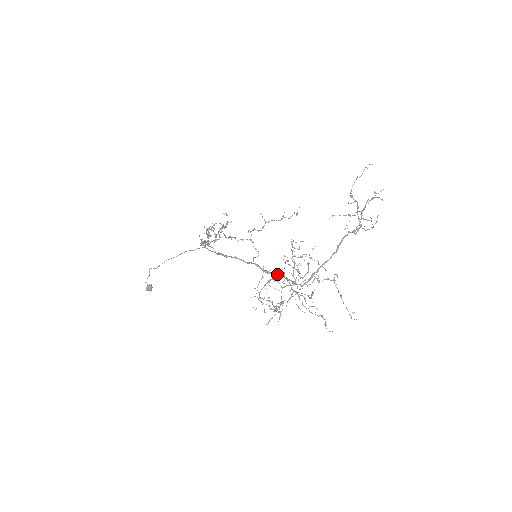
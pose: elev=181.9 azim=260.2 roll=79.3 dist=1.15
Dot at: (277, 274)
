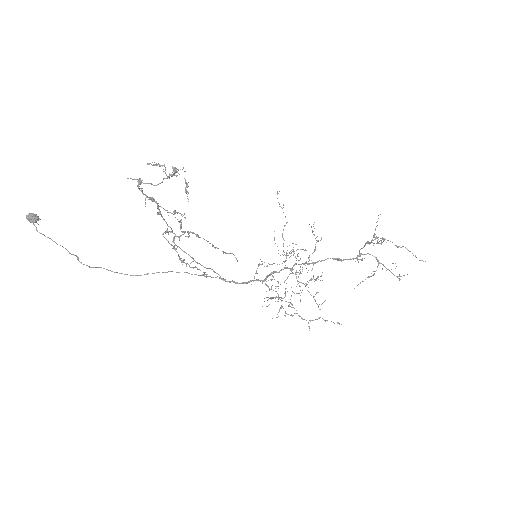
Dot at: occluded
